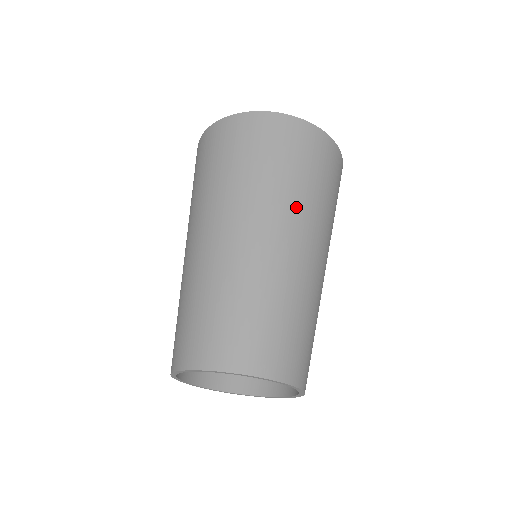
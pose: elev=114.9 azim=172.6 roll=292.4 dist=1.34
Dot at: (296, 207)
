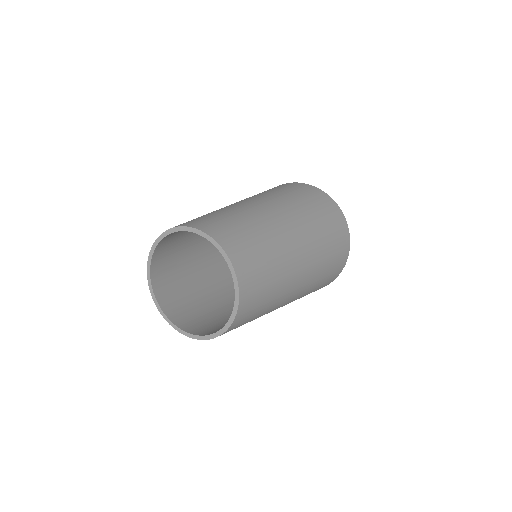
Dot at: (280, 199)
